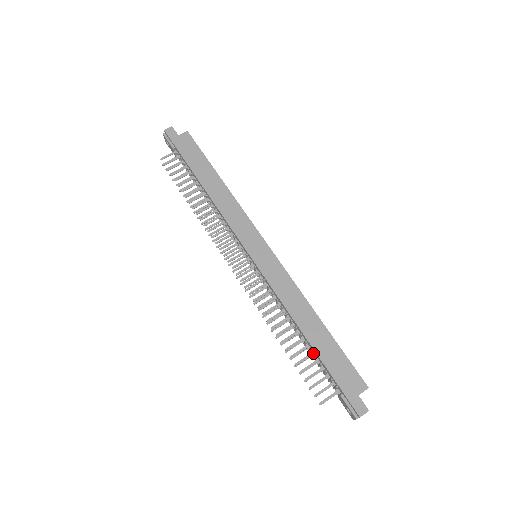
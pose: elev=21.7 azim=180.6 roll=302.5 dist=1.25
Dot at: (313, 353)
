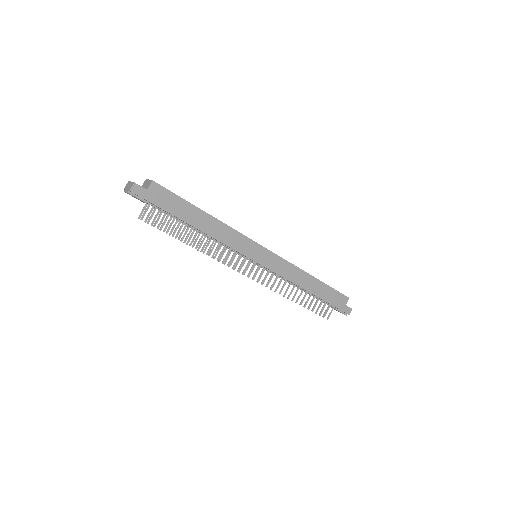
Dot at: (315, 297)
